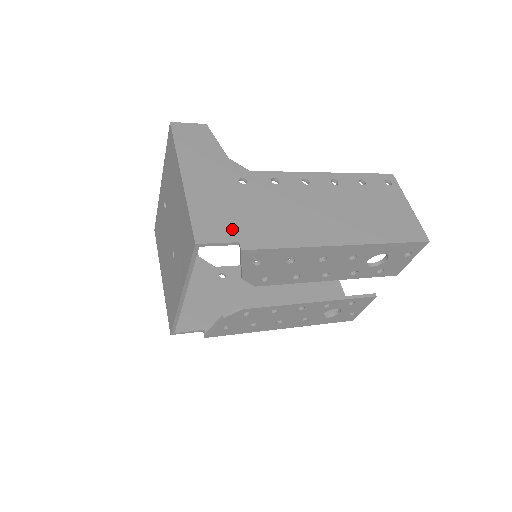
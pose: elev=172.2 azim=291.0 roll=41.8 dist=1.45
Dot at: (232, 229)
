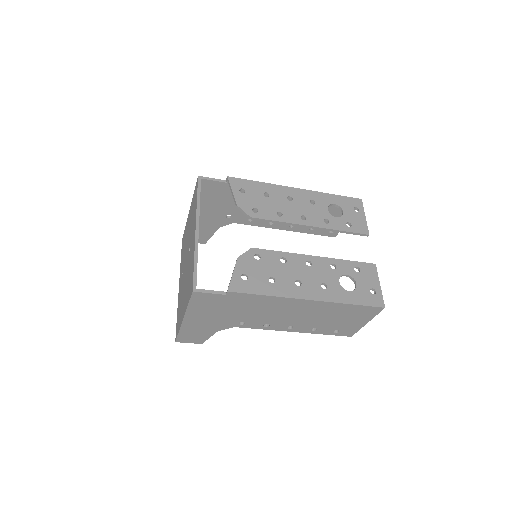
Dot at: (221, 187)
